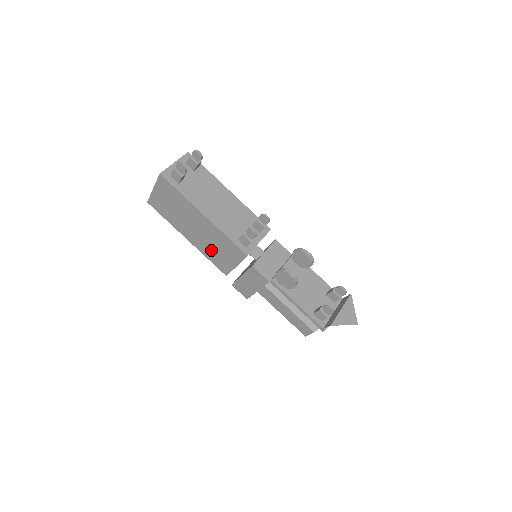
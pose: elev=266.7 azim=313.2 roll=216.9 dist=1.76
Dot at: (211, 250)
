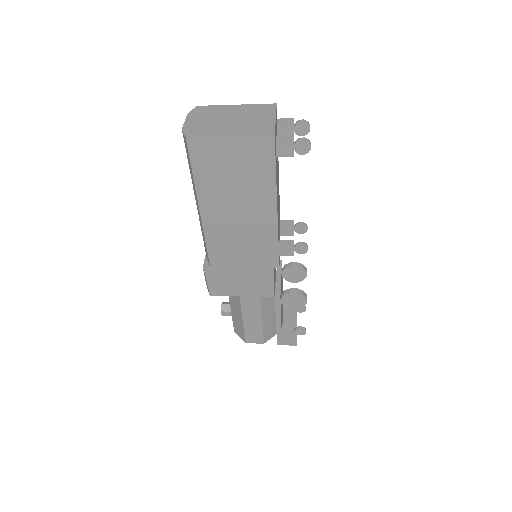
Dot at: (228, 239)
